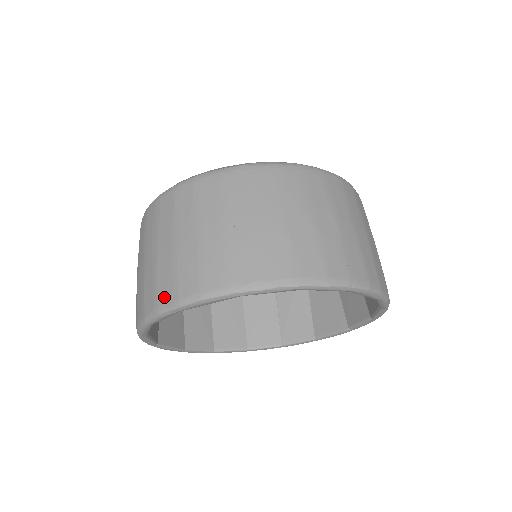
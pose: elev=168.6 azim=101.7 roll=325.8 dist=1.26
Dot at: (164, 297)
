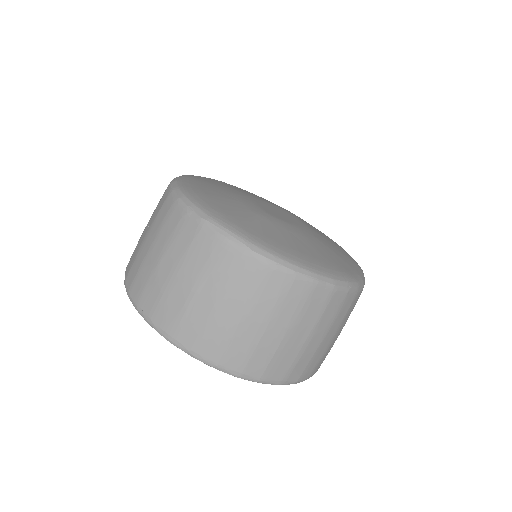
Dot at: (127, 268)
